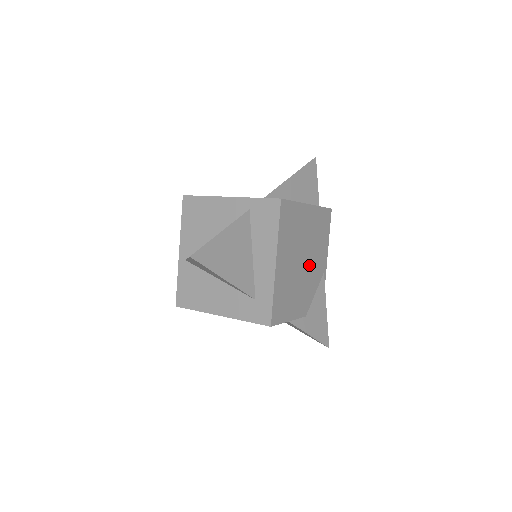
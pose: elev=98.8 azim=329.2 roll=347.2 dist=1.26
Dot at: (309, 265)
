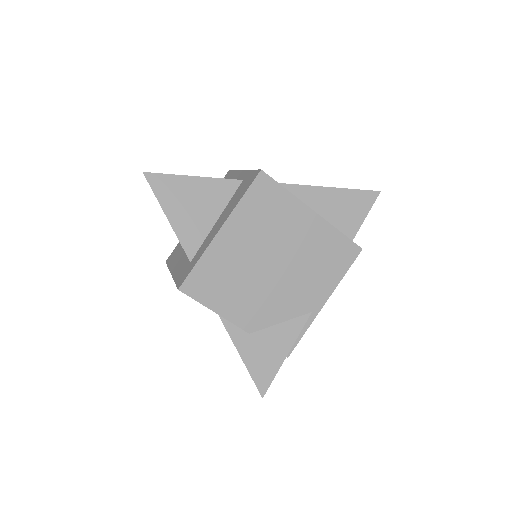
Dot at: (284, 280)
